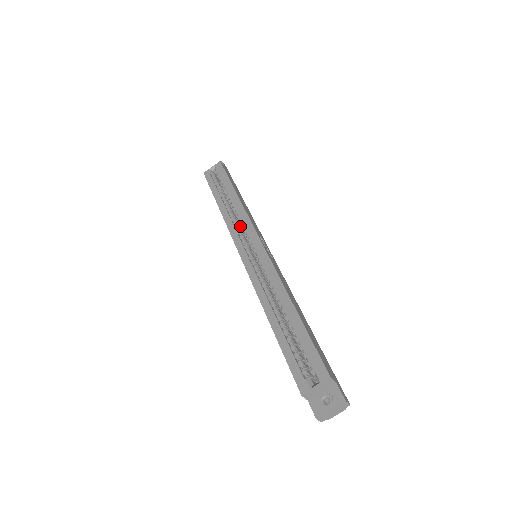
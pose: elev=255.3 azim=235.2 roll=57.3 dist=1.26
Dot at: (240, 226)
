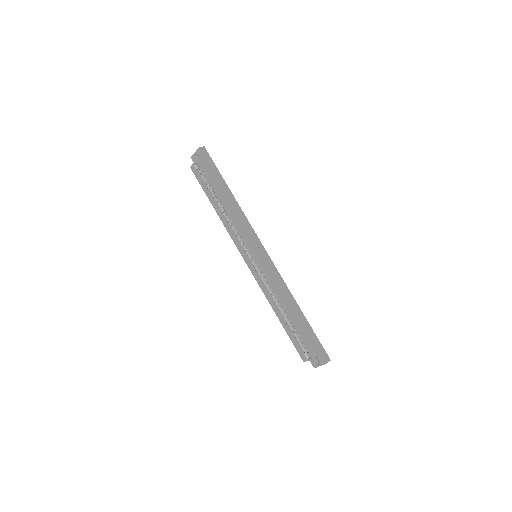
Dot at: occluded
